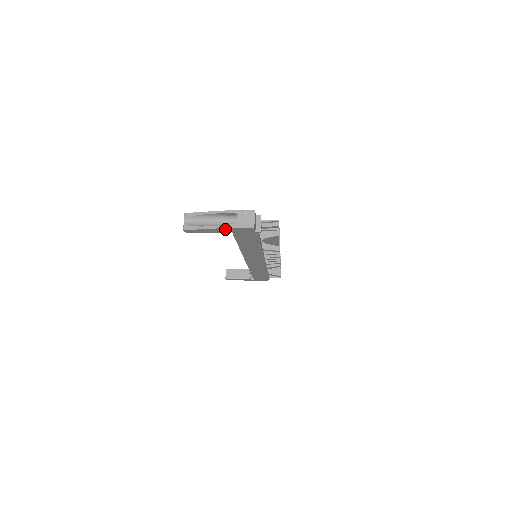
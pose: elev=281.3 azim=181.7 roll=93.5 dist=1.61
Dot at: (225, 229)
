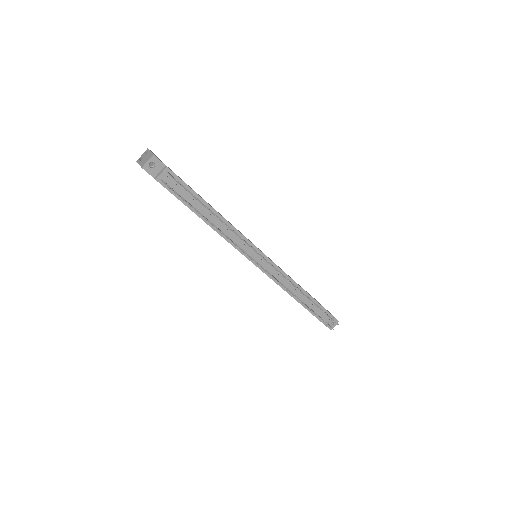
Dot at: occluded
